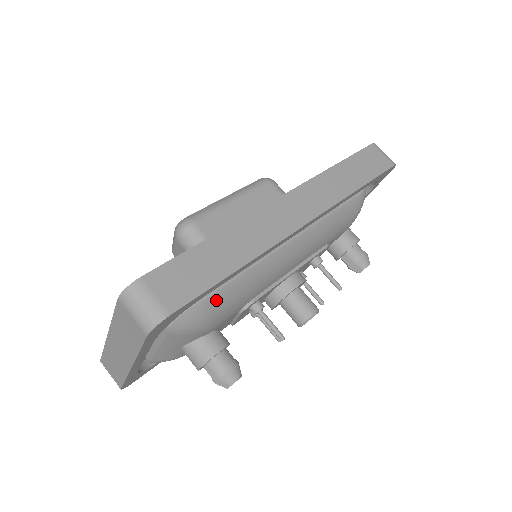
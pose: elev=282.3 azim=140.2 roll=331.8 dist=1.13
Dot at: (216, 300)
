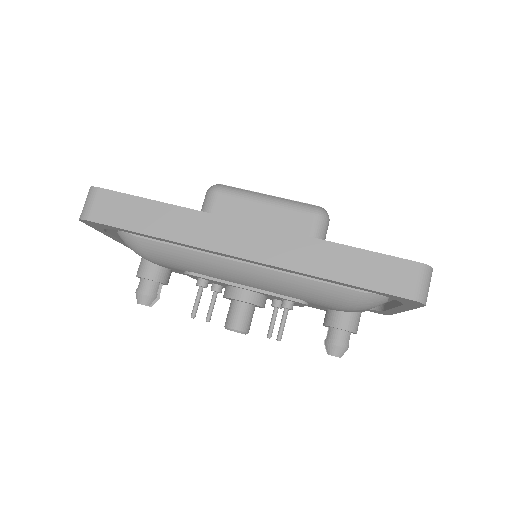
Dot at: (148, 244)
